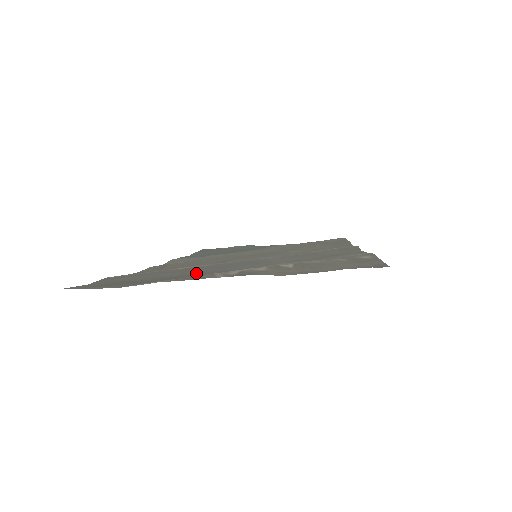
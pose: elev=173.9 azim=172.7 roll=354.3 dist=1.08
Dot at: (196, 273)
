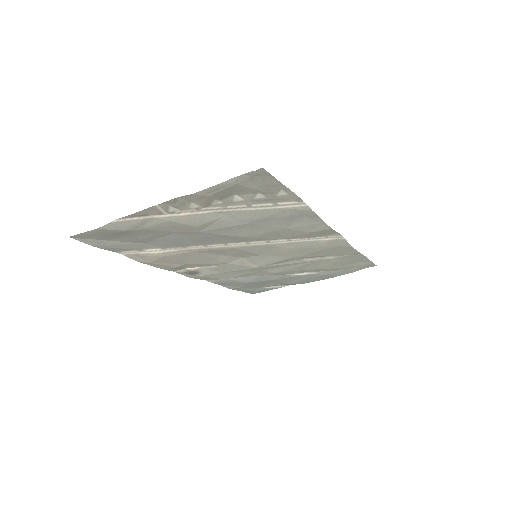
Dot at: (169, 234)
